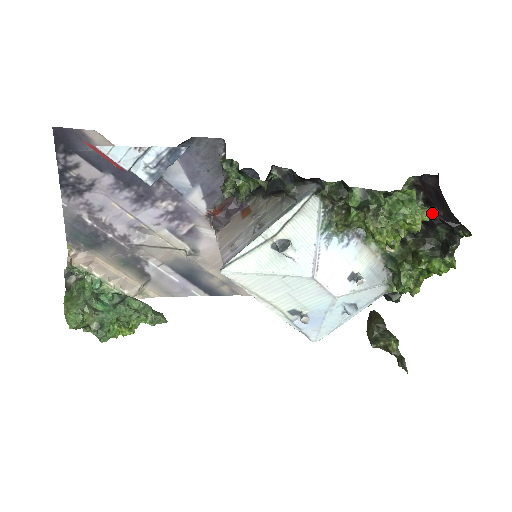
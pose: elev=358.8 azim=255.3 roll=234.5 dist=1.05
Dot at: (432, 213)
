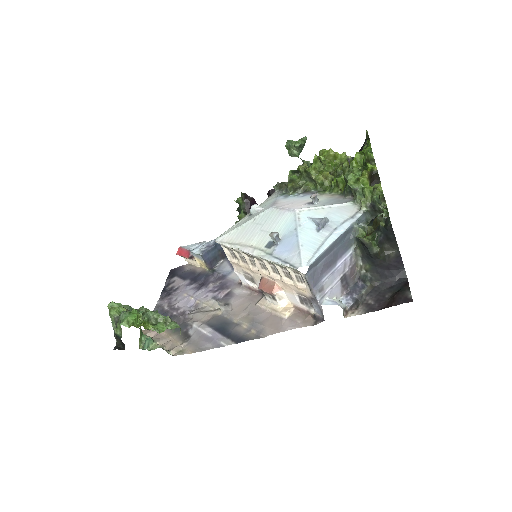
Dot at: occluded
